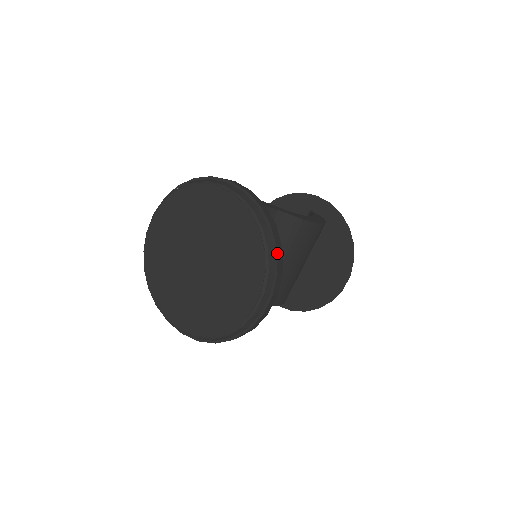
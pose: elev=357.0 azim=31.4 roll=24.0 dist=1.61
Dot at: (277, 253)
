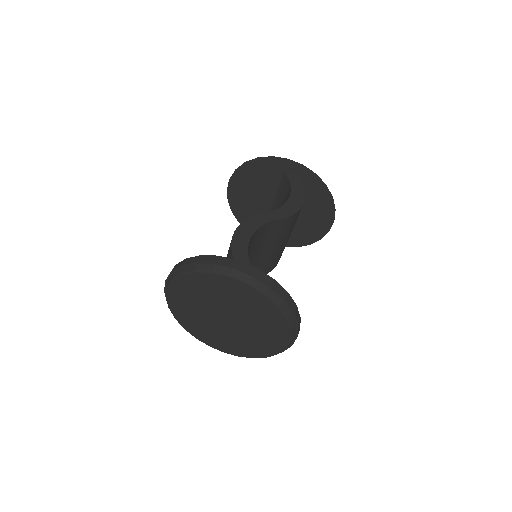
Dot at: (295, 314)
